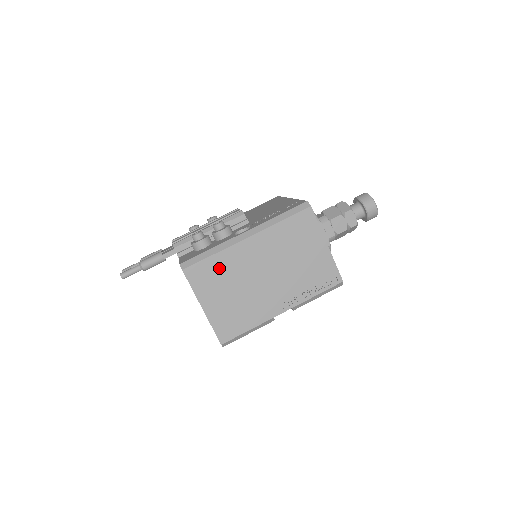
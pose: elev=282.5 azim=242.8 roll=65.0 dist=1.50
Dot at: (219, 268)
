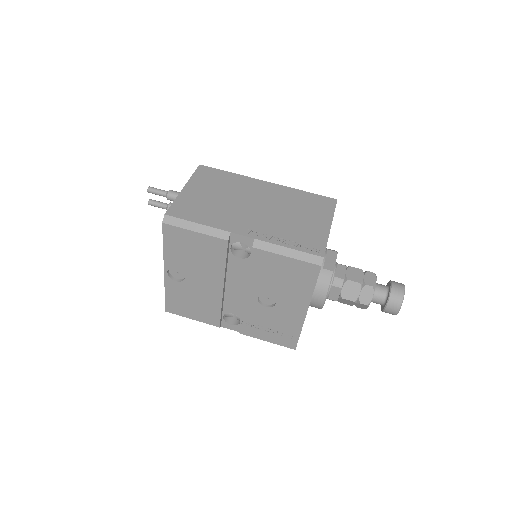
Dot at: (226, 180)
